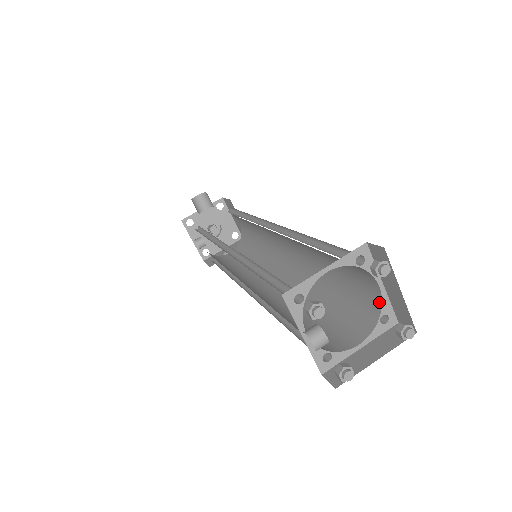
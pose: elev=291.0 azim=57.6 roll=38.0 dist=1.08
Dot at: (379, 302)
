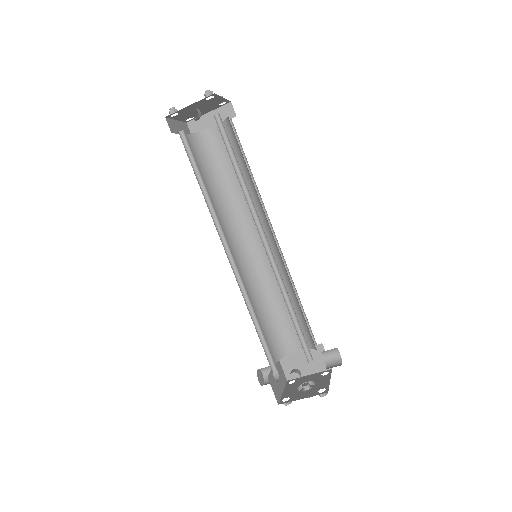
Dot at: occluded
